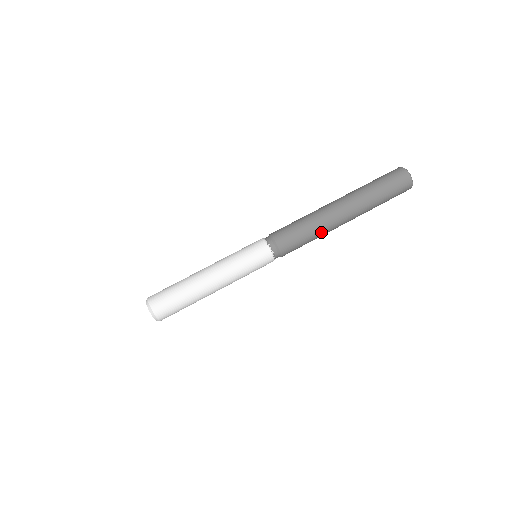
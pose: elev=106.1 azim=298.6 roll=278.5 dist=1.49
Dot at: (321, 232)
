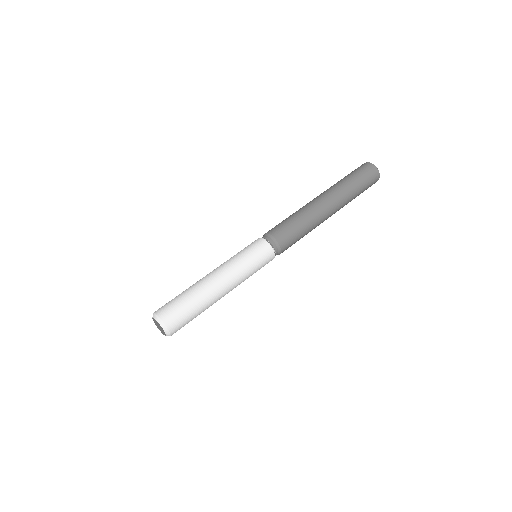
Dot at: (312, 228)
